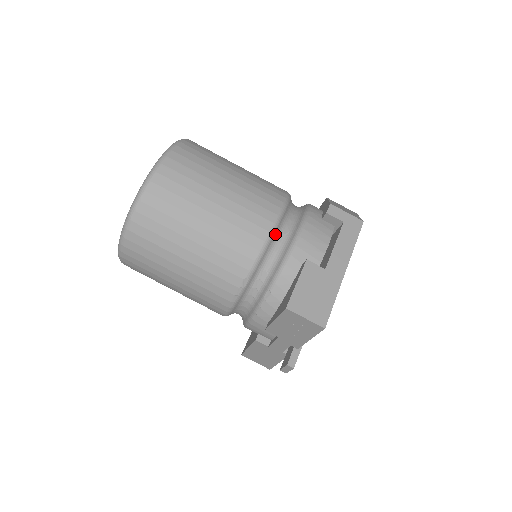
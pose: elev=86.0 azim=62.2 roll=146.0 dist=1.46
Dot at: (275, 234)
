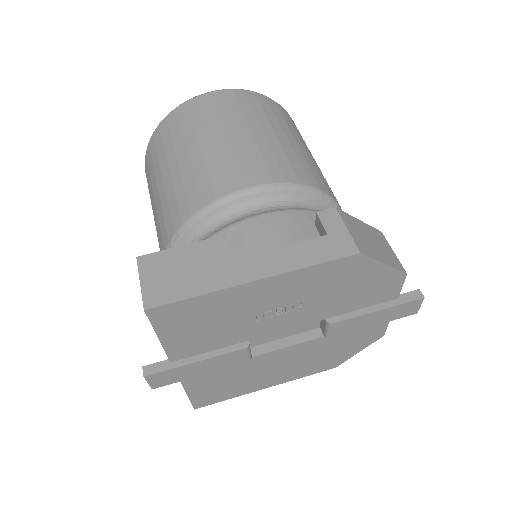
Dot at: (238, 202)
